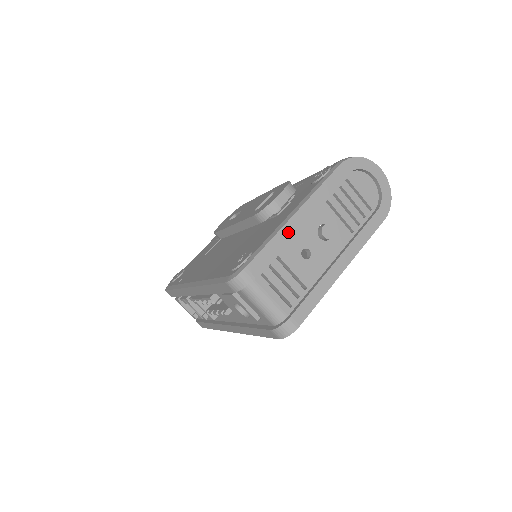
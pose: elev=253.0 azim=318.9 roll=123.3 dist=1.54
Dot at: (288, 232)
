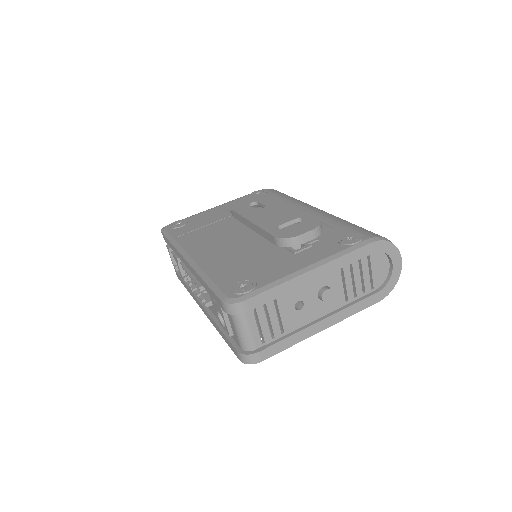
Dot at: (295, 284)
